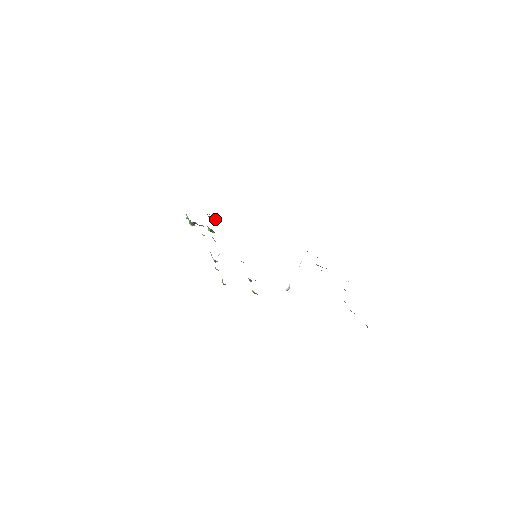
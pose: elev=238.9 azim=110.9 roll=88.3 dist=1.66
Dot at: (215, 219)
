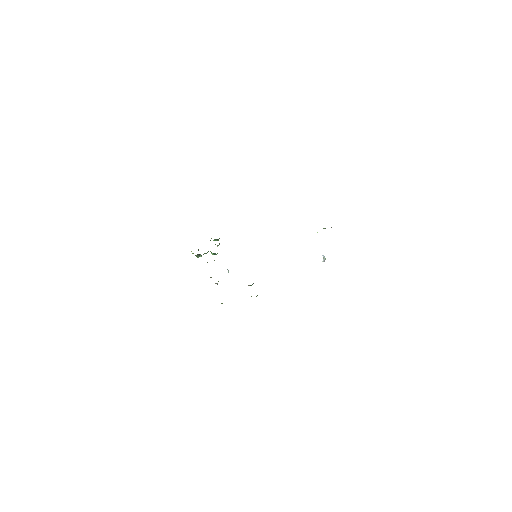
Dot at: (218, 239)
